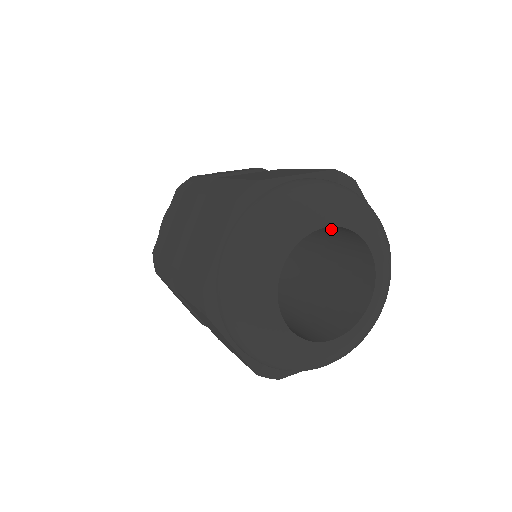
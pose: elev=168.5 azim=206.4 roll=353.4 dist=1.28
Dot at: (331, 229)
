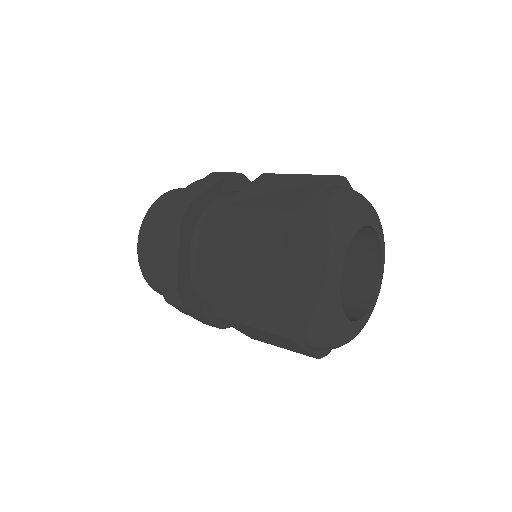
Dot at: (349, 251)
